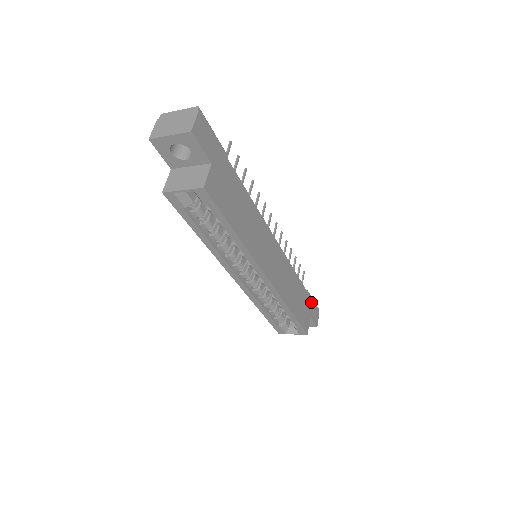
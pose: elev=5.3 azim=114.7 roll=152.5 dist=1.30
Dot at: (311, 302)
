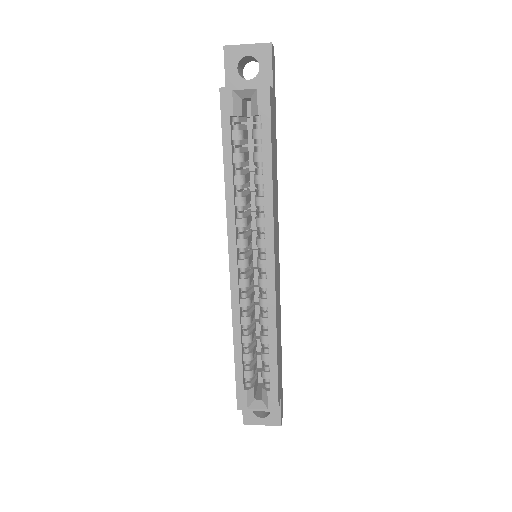
Dot at: occluded
